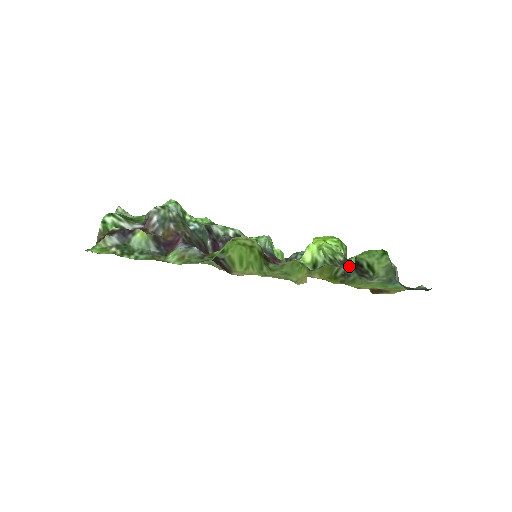
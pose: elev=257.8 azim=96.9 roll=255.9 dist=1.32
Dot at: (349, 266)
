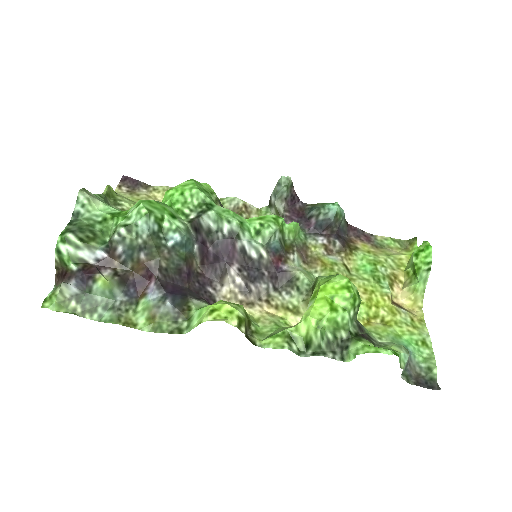
Dot at: (347, 359)
